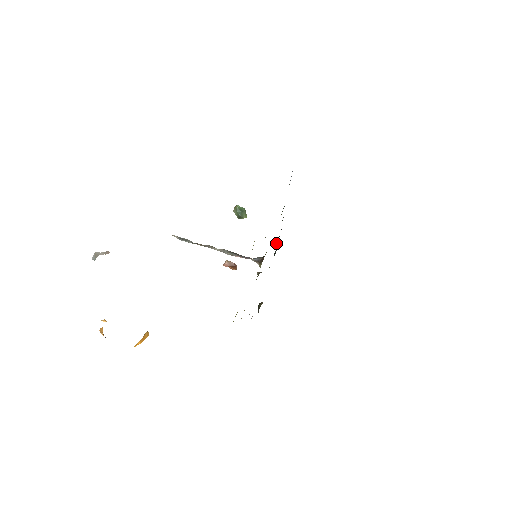
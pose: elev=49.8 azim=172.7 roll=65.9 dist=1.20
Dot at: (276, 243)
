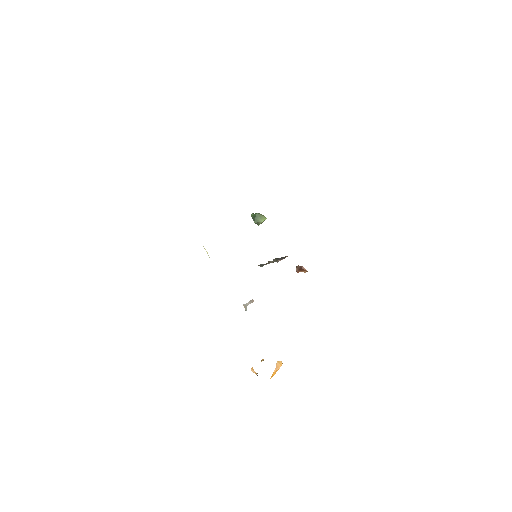
Dot at: occluded
